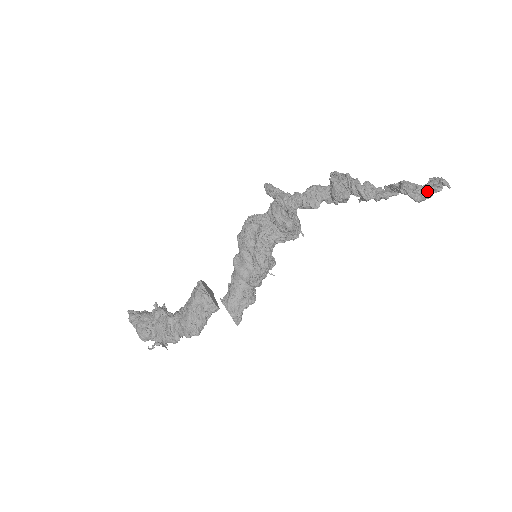
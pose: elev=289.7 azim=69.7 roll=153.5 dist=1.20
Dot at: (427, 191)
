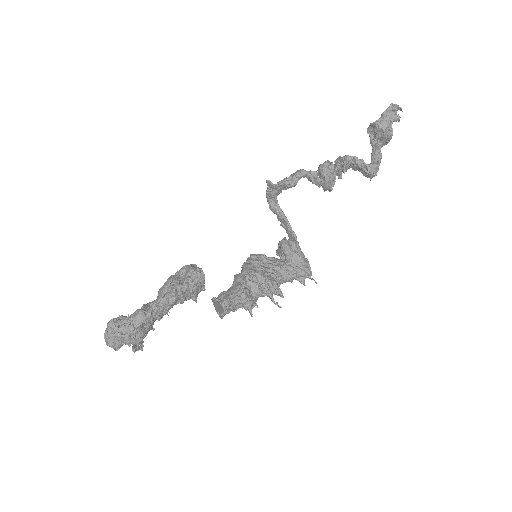
Dot at: (383, 114)
